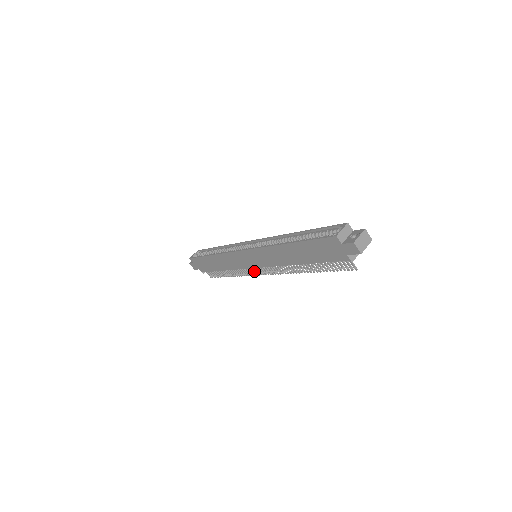
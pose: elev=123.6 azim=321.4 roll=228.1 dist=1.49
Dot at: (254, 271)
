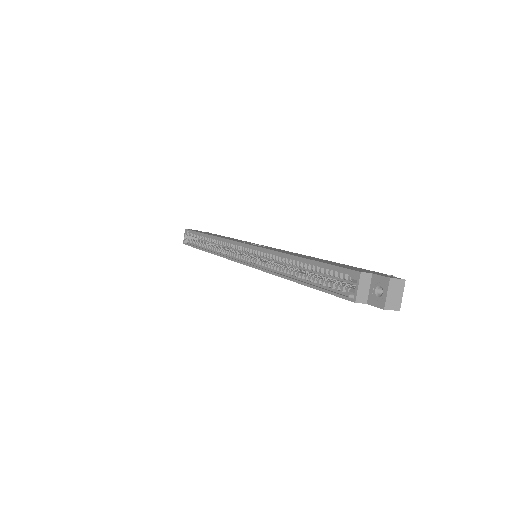
Dot at: occluded
